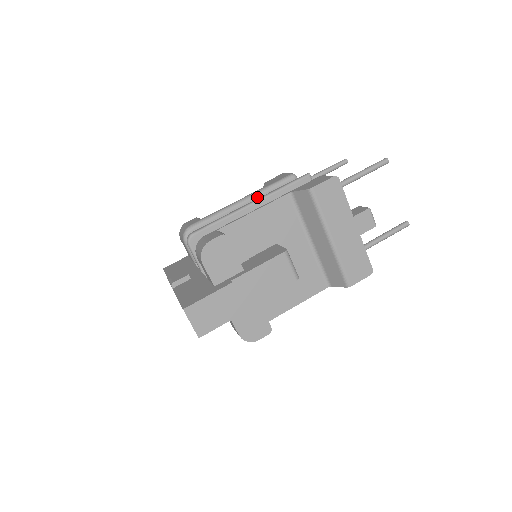
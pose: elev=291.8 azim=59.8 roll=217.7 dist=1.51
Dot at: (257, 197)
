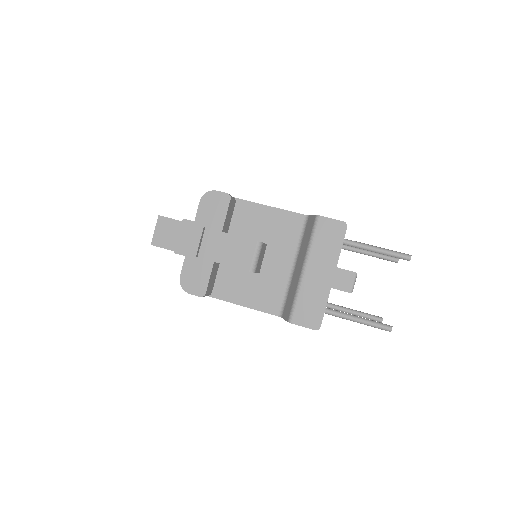
Dot at: occluded
